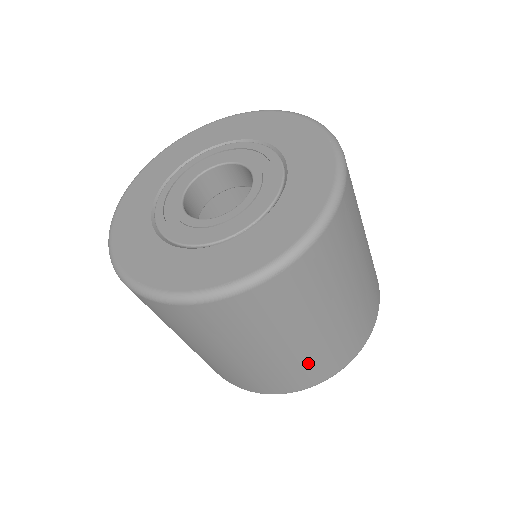
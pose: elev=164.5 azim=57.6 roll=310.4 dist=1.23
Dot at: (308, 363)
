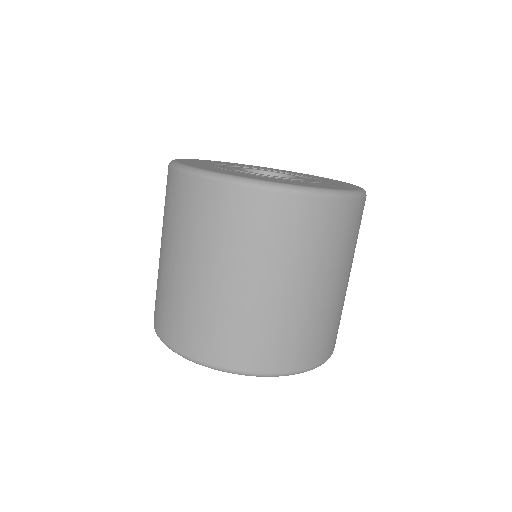
Dot at: (179, 307)
